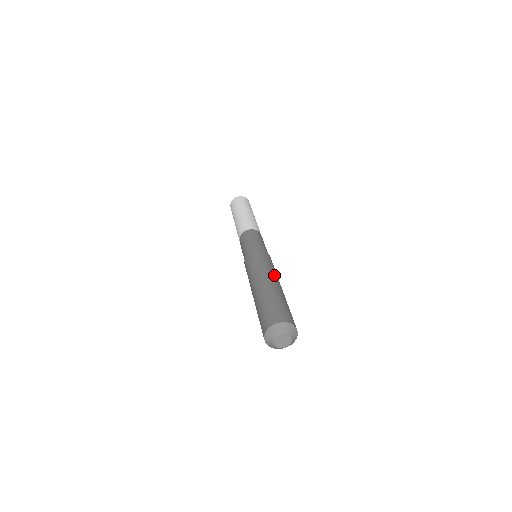
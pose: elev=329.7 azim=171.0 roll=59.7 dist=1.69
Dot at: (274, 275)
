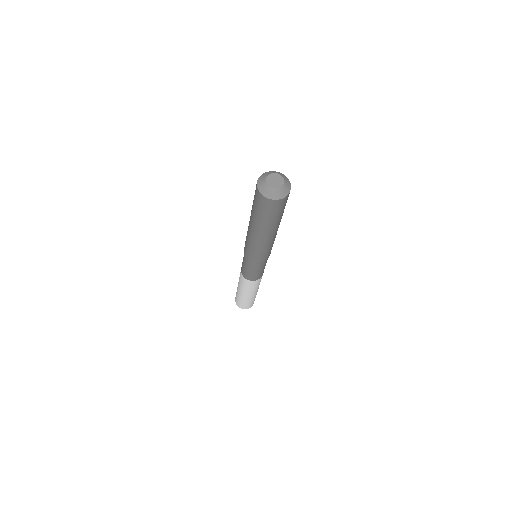
Dot at: occluded
